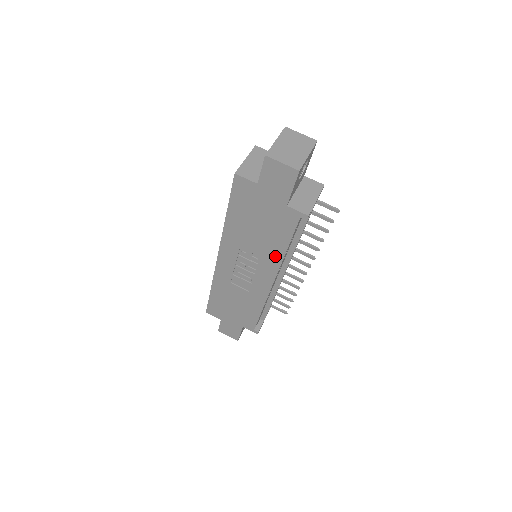
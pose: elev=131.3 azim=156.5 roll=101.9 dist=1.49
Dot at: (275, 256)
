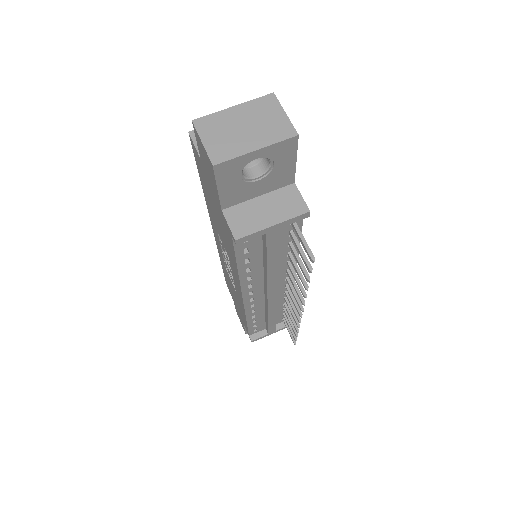
Dot at: (235, 268)
